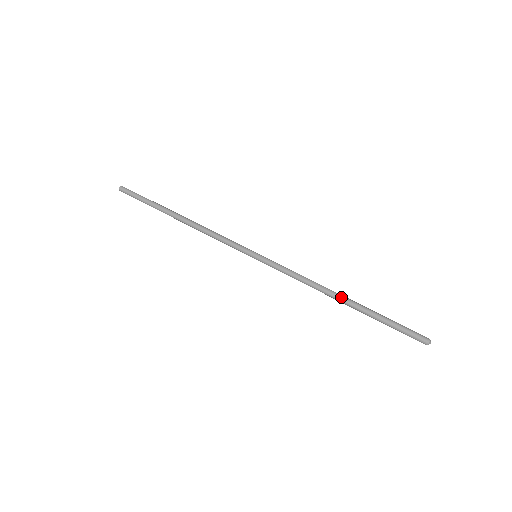
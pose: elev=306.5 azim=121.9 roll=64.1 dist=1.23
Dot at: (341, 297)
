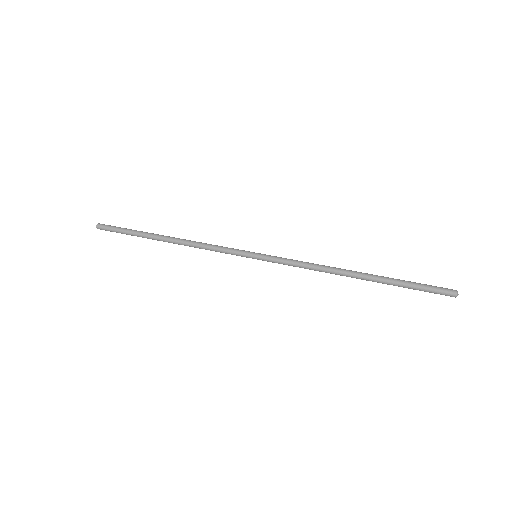
Dot at: (355, 271)
